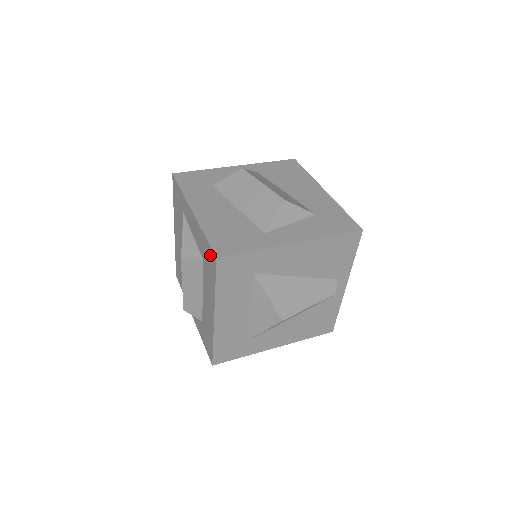
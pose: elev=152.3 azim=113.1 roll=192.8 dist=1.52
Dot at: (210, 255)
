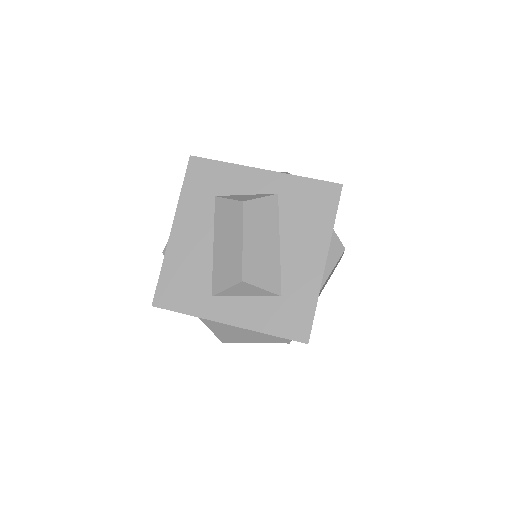
Dot at: occluded
